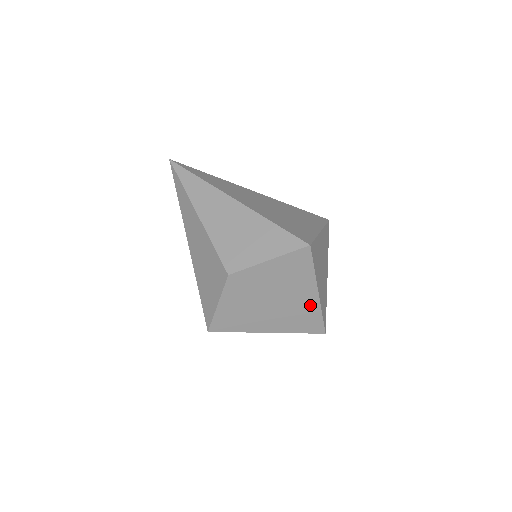
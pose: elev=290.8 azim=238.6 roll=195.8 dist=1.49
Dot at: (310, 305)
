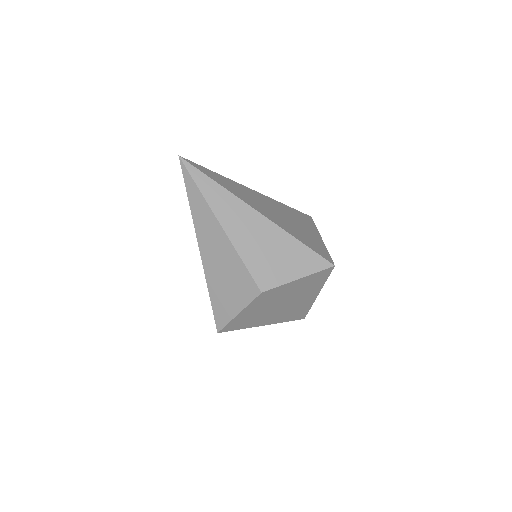
Dot at: (307, 303)
